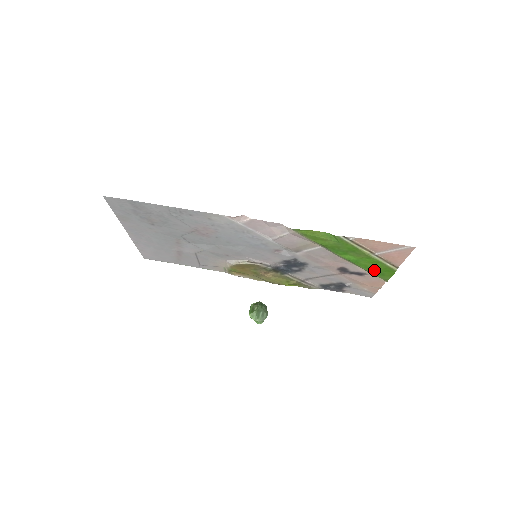
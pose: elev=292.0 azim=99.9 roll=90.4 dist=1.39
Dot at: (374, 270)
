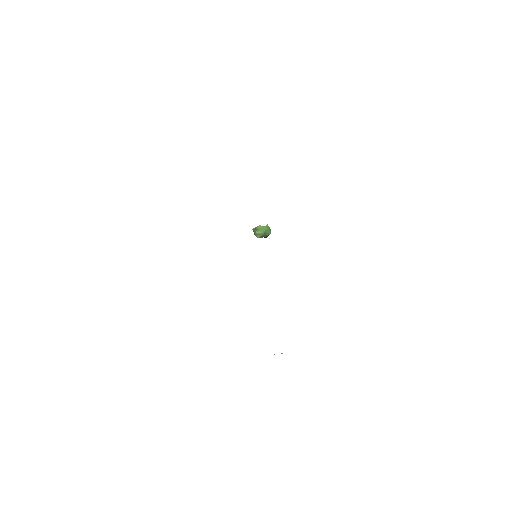
Dot at: occluded
